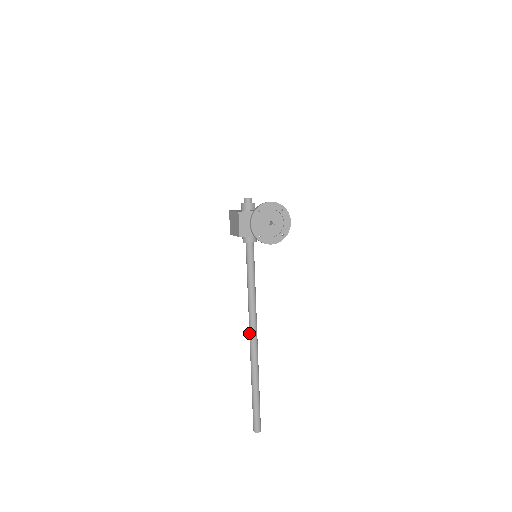
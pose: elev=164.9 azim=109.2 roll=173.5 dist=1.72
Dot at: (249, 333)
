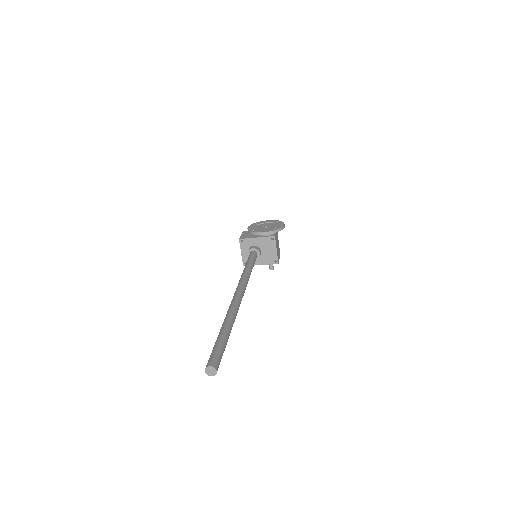
Dot at: occluded
